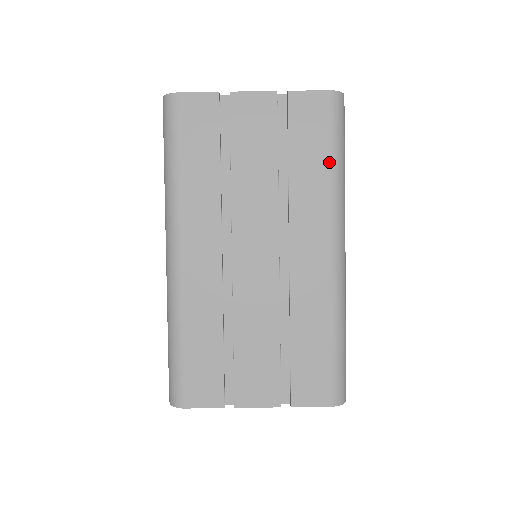
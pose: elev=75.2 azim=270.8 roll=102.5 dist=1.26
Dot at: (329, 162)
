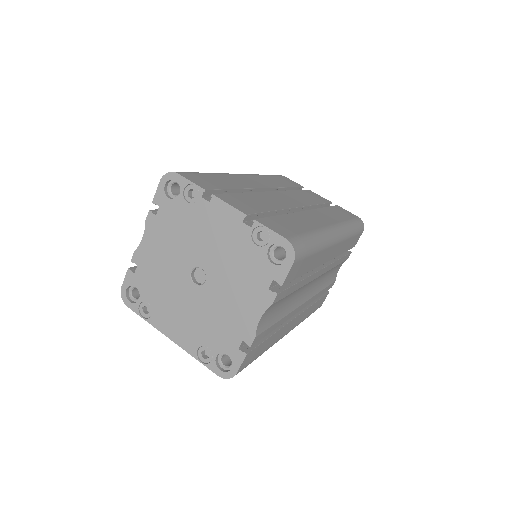
Dot at: (347, 220)
